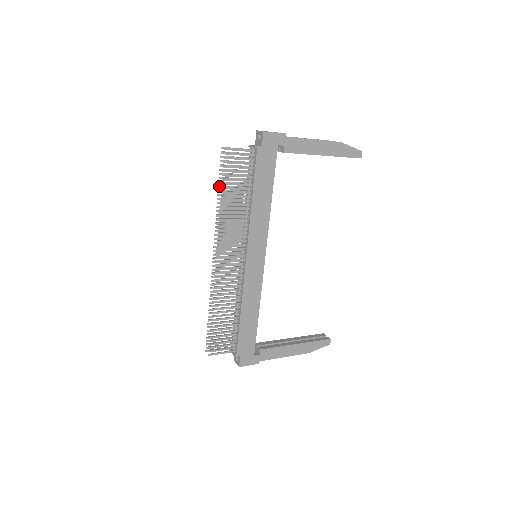
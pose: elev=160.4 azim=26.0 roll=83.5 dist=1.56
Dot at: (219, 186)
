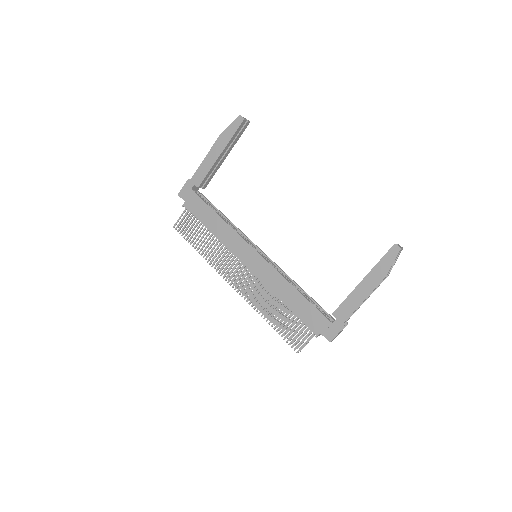
Dot at: occluded
